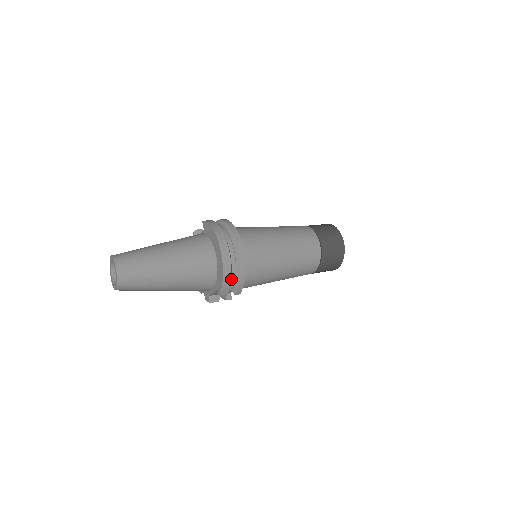
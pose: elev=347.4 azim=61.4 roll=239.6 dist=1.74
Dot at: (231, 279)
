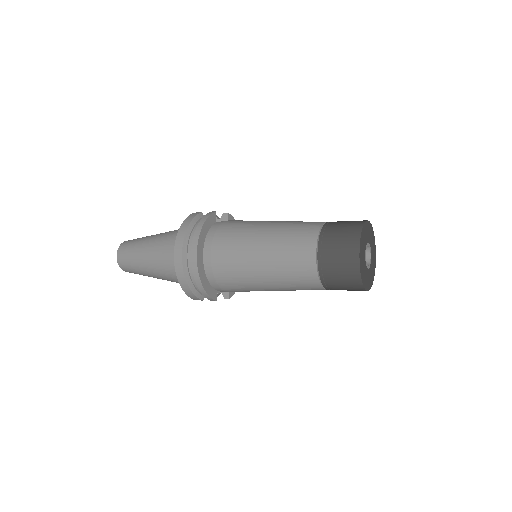
Dot at: (197, 287)
